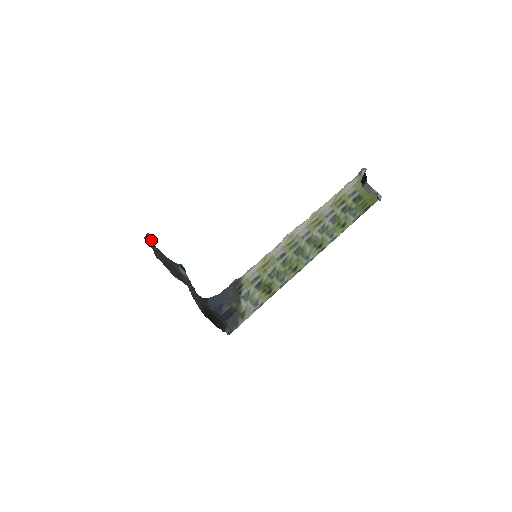
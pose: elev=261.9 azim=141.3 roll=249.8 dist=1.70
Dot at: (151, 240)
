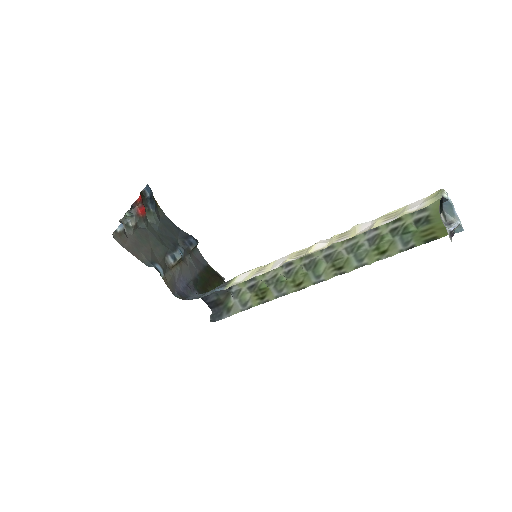
Dot at: (129, 223)
